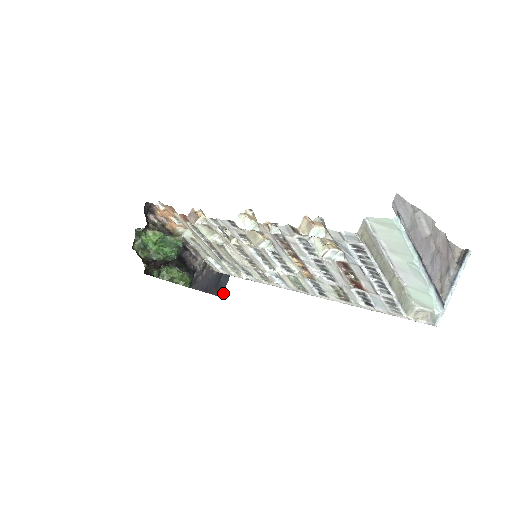
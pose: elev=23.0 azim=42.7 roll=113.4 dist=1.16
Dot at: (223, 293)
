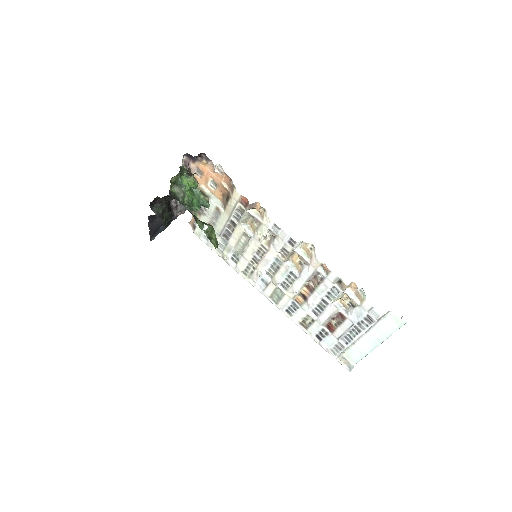
Dot at: (154, 238)
